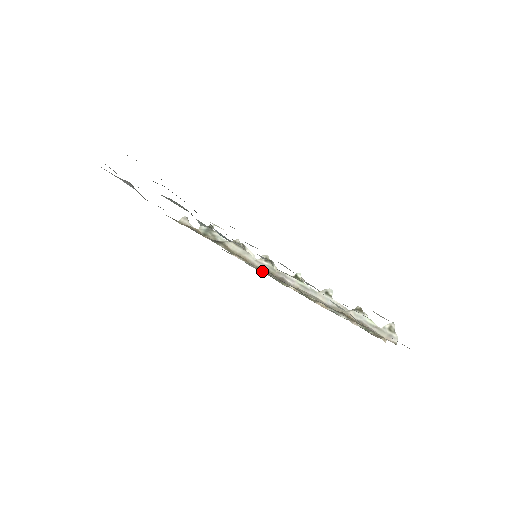
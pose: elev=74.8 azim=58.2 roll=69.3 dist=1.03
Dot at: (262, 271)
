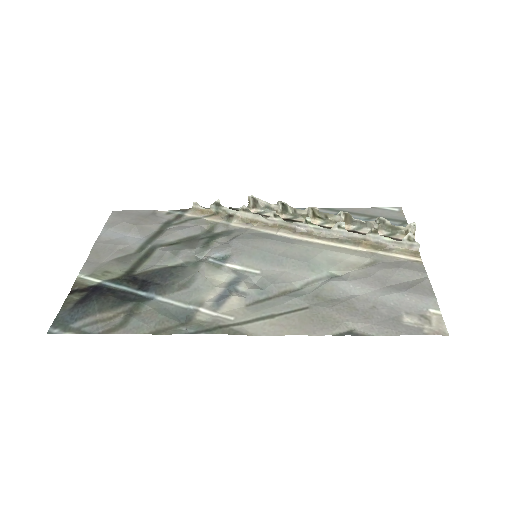
Dot at: (280, 216)
